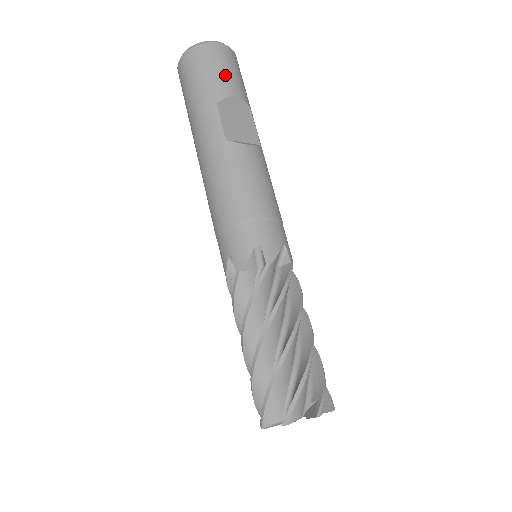
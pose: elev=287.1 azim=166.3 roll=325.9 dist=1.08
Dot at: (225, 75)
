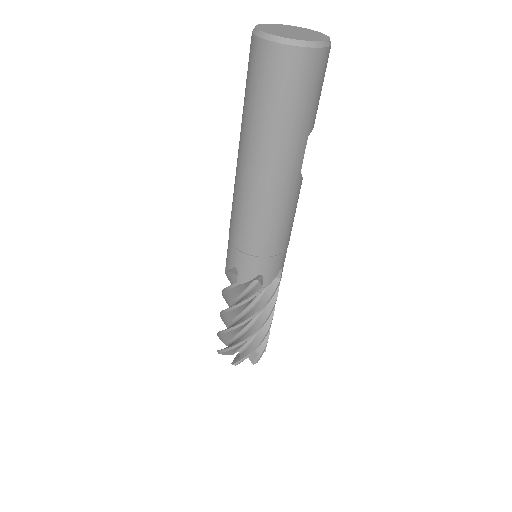
Dot at: occluded
